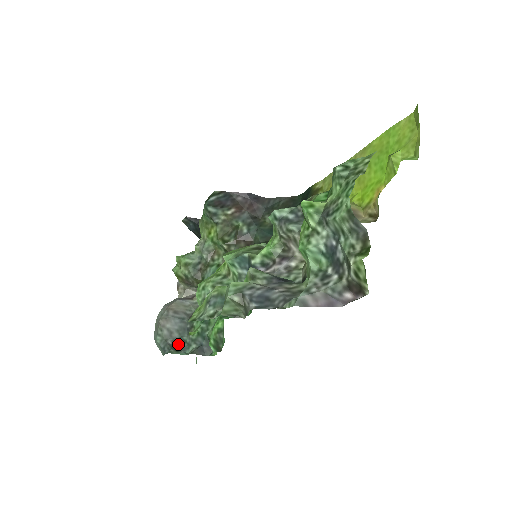
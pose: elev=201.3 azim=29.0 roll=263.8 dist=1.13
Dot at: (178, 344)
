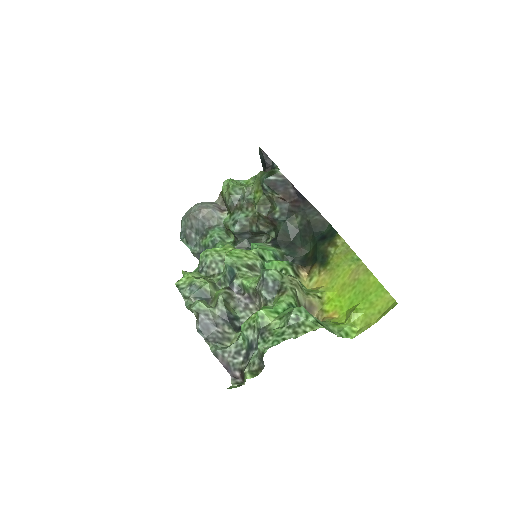
Dot at: (191, 238)
